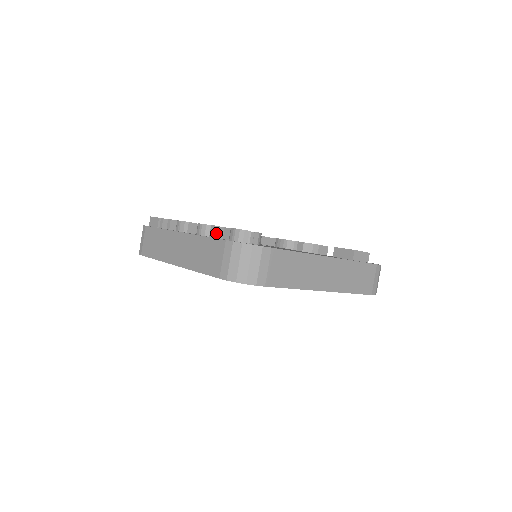
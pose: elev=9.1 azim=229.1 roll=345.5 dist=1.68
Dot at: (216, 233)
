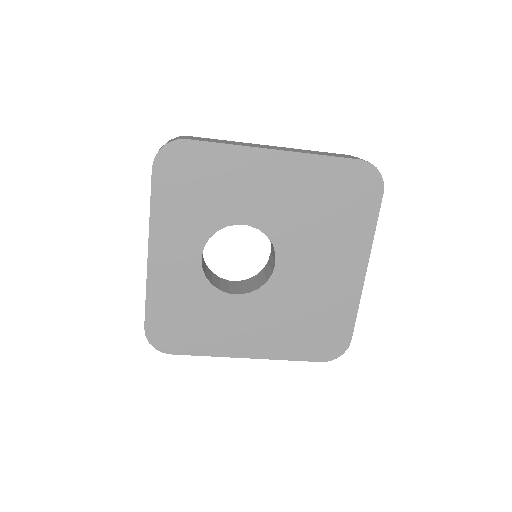
Dot at: occluded
